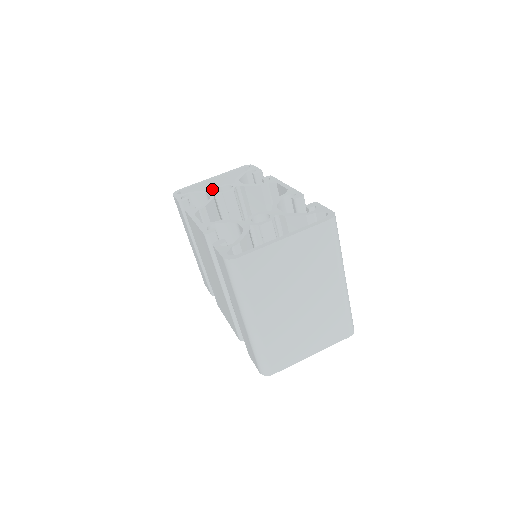
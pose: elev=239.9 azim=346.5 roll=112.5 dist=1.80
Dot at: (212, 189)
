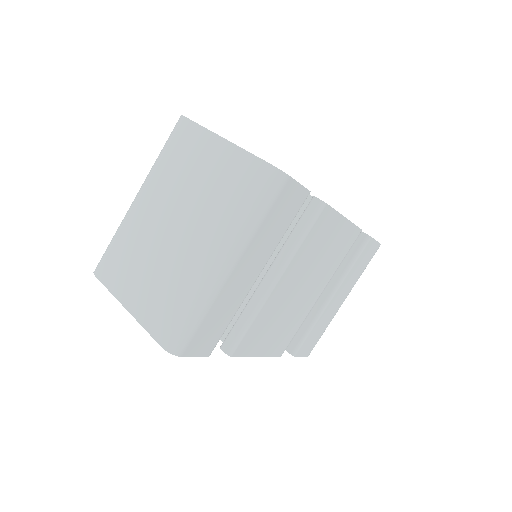
Dot at: occluded
